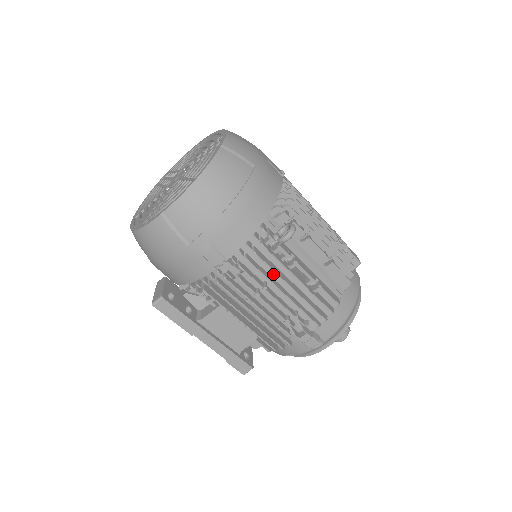
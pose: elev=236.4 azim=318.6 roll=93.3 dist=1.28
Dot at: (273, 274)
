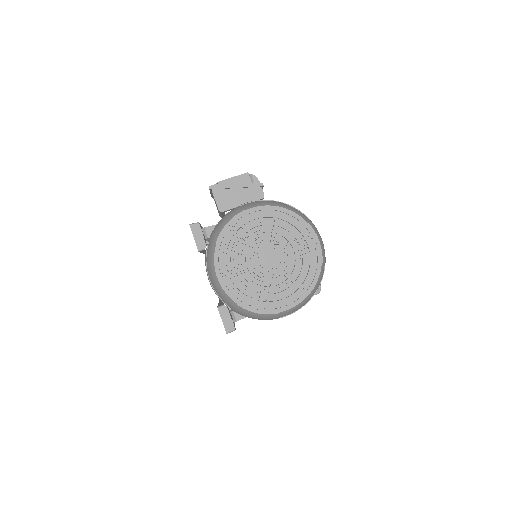
Dot at: occluded
